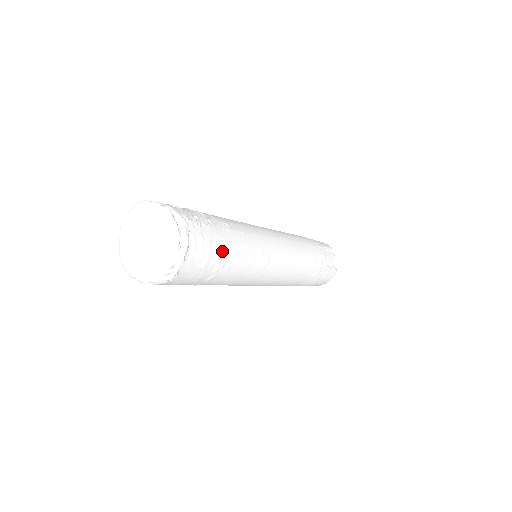
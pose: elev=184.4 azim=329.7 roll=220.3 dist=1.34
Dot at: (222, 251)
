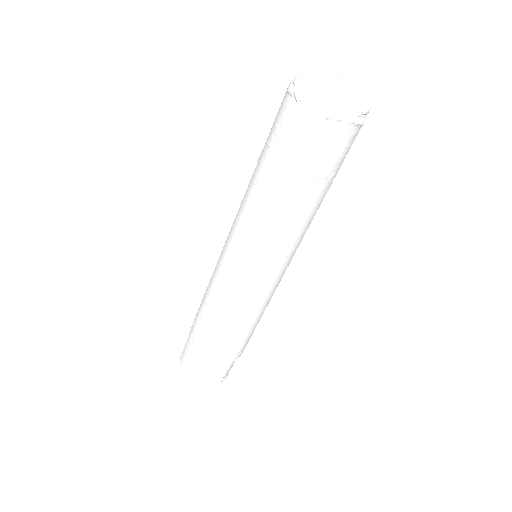
Dot at: (331, 177)
